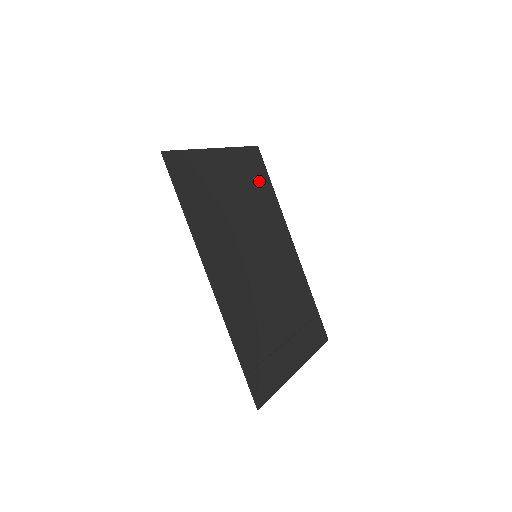
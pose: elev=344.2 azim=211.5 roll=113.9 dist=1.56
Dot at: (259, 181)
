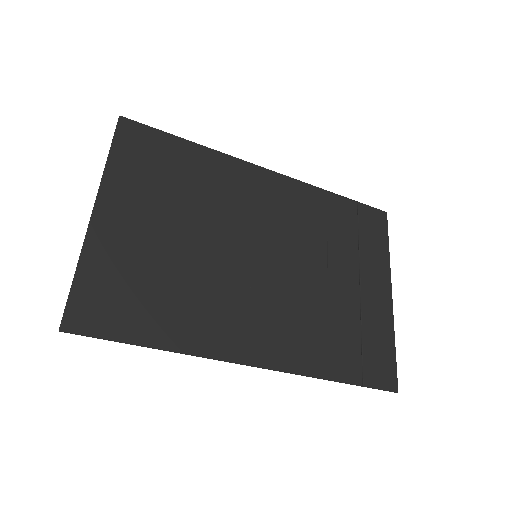
Dot at: (169, 161)
